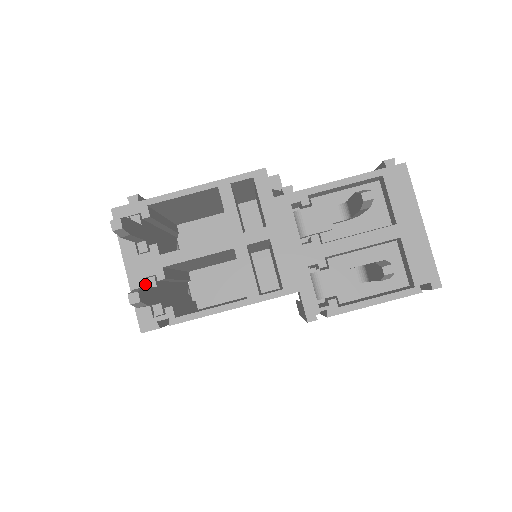
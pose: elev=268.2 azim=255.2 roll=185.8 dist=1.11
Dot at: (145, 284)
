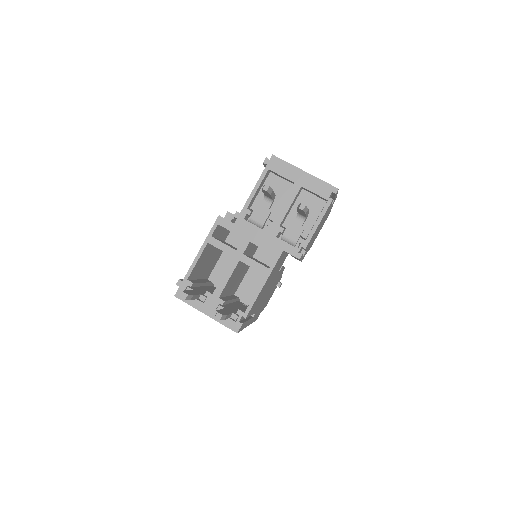
Dot at: occluded
